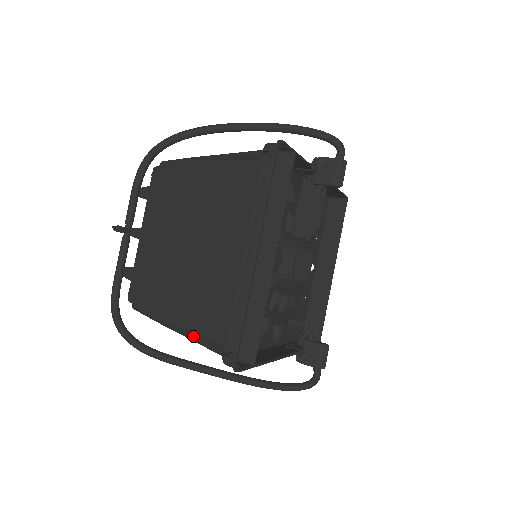
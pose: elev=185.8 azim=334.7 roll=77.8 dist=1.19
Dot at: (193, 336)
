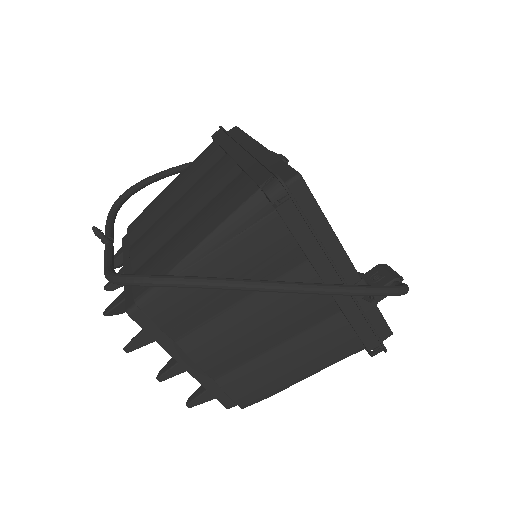
Dot at: (222, 235)
